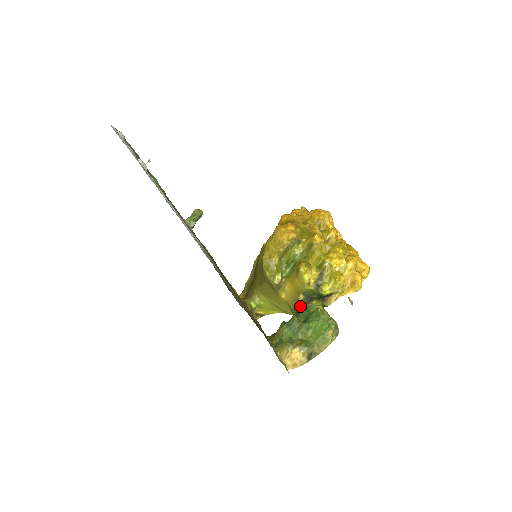
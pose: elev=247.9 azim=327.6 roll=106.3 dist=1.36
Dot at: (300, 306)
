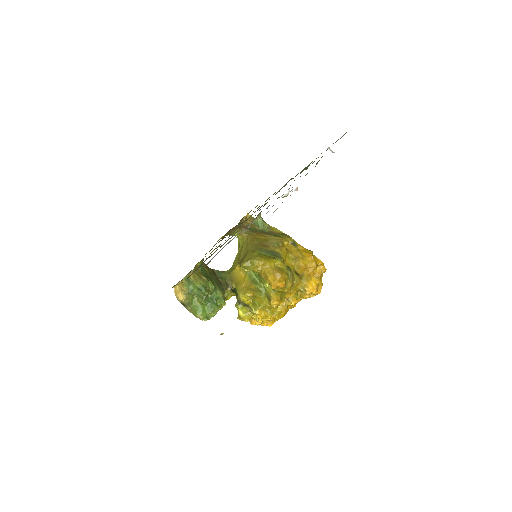
Dot at: (229, 283)
